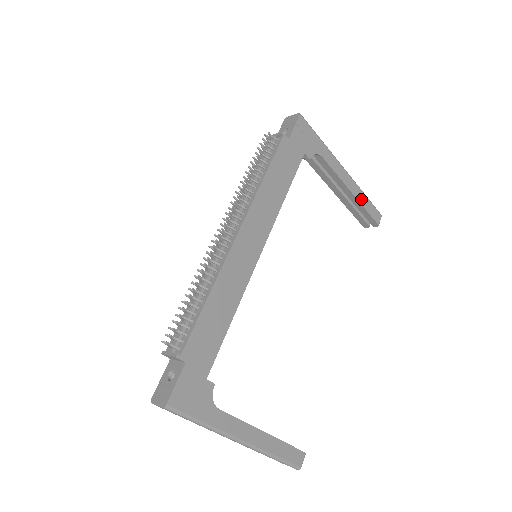
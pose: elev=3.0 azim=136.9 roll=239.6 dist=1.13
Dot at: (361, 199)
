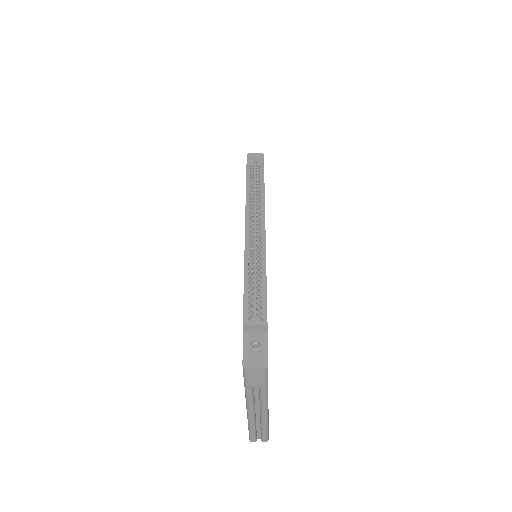
Dot at: occluded
